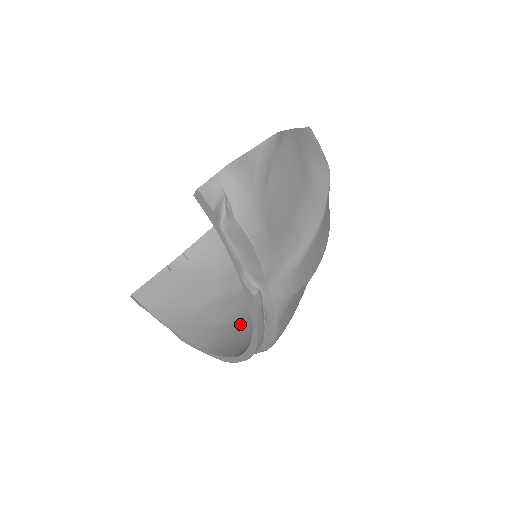
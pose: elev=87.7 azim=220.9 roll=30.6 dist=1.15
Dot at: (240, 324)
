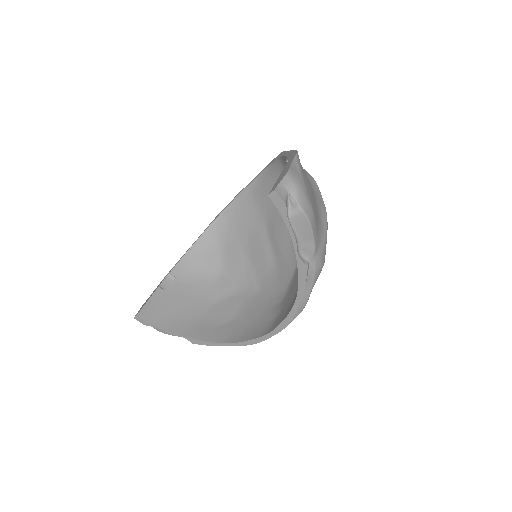
Dot at: (248, 316)
